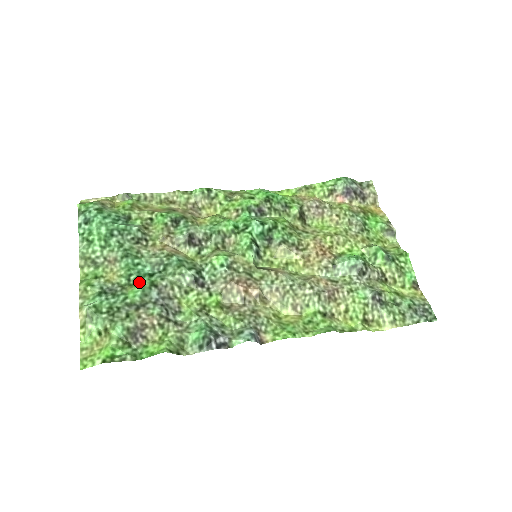
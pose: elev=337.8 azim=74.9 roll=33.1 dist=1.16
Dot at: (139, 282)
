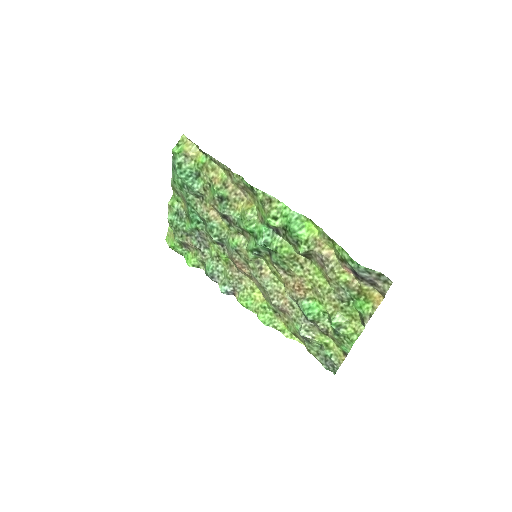
Dot at: (191, 223)
